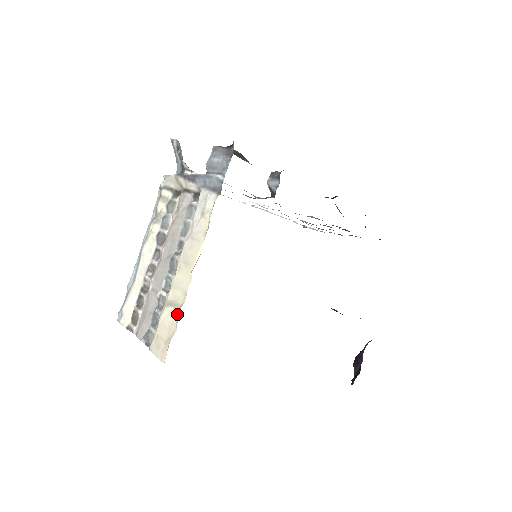
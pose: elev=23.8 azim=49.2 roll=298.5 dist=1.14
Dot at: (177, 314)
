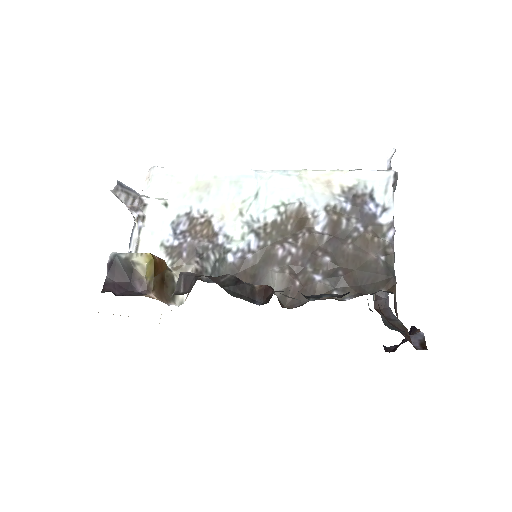
Dot at: occluded
